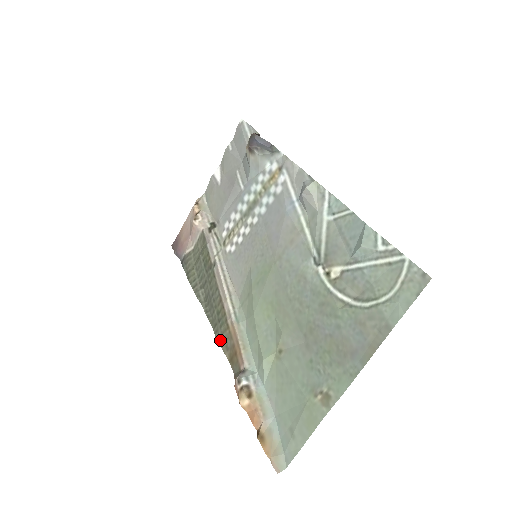
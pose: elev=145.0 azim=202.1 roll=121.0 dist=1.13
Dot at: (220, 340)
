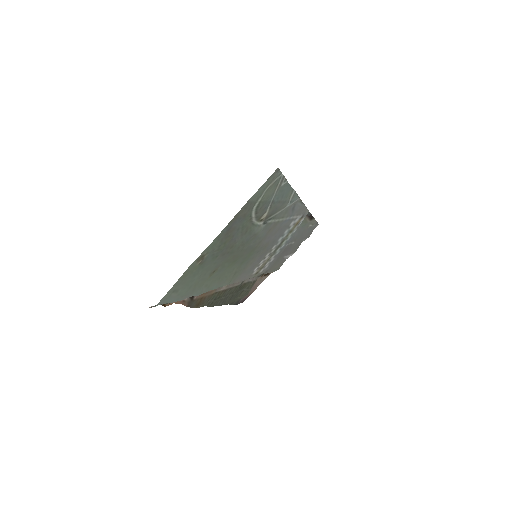
Dot at: (205, 304)
